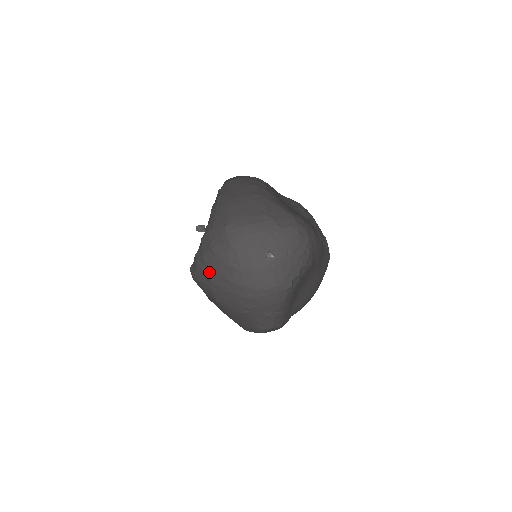
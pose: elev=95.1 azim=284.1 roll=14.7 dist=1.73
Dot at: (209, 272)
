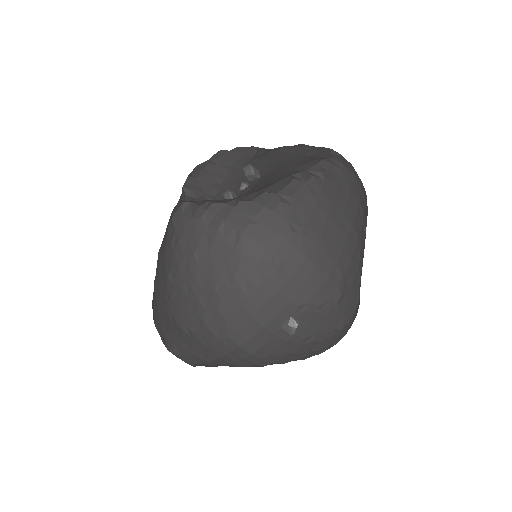
Dot at: (204, 247)
